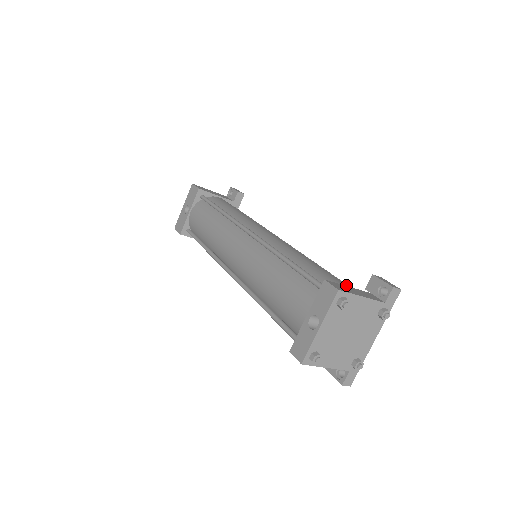
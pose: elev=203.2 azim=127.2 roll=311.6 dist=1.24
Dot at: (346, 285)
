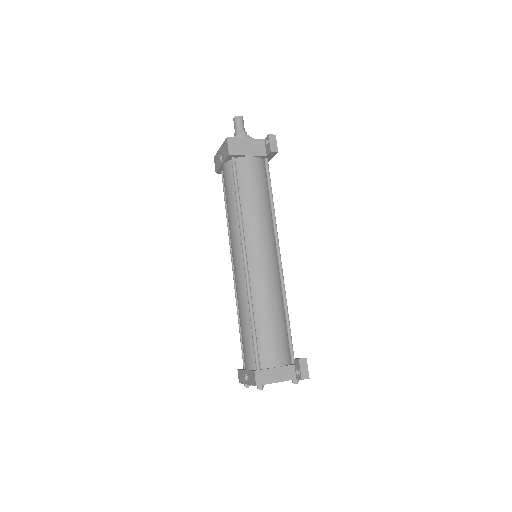
Dot at: (278, 359)
